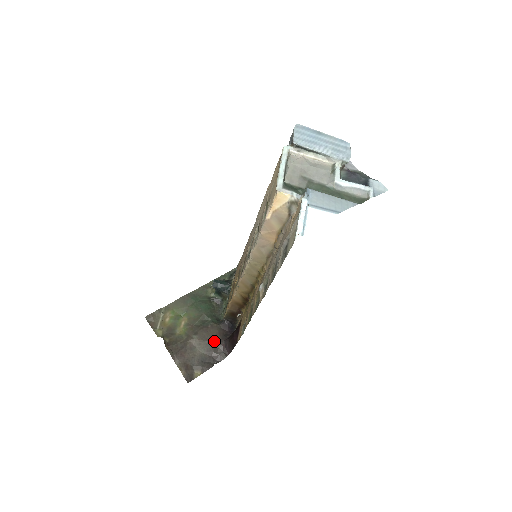
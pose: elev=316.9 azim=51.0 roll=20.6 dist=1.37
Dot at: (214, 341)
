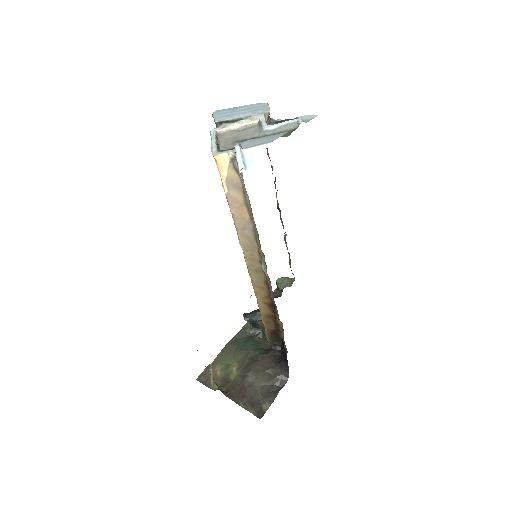
Dot at: (269, 369)
